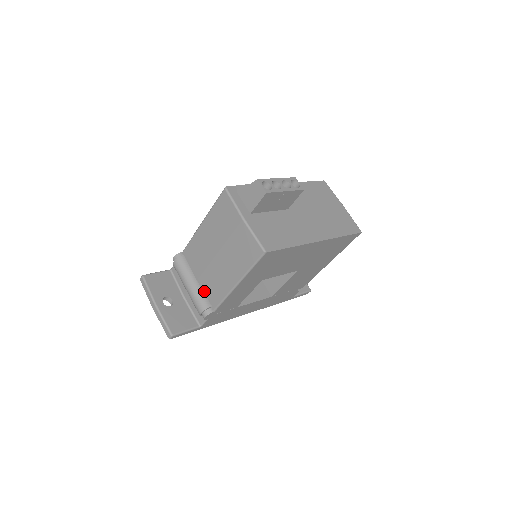
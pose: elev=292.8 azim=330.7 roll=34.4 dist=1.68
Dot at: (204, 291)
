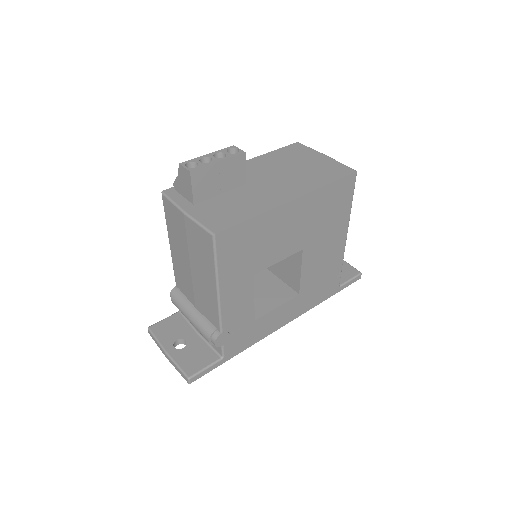
Dot at: (204, 316)
